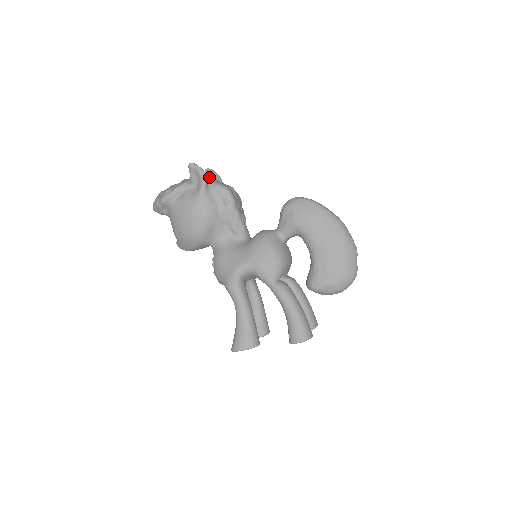
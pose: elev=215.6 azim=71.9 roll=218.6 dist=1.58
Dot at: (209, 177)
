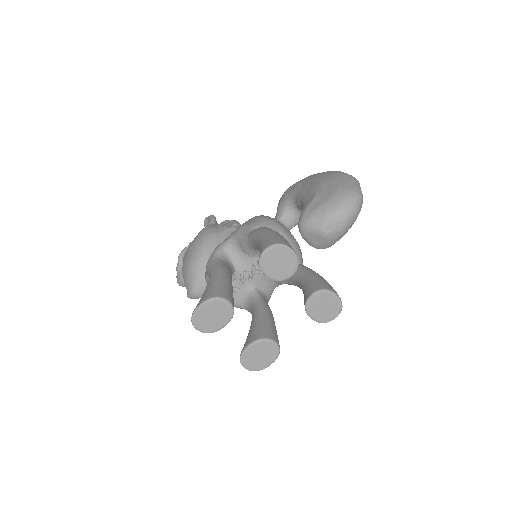
Dot at: occluded
